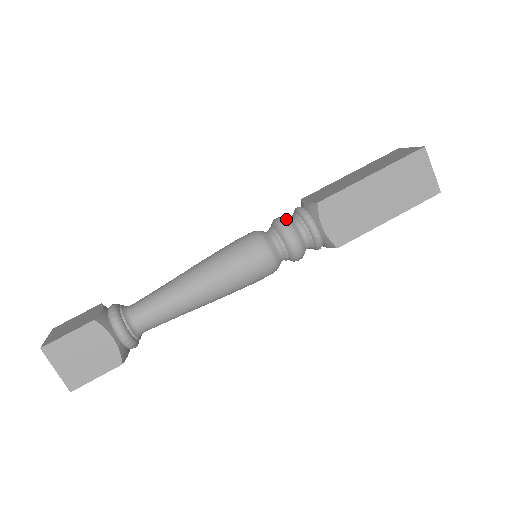
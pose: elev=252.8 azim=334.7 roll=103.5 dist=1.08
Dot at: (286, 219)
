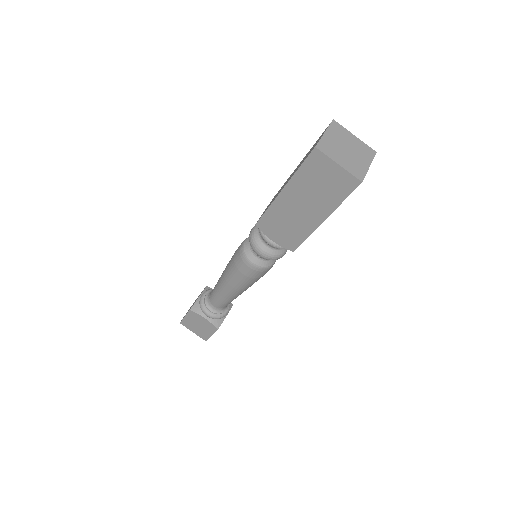
Dot at: (253, 232)
